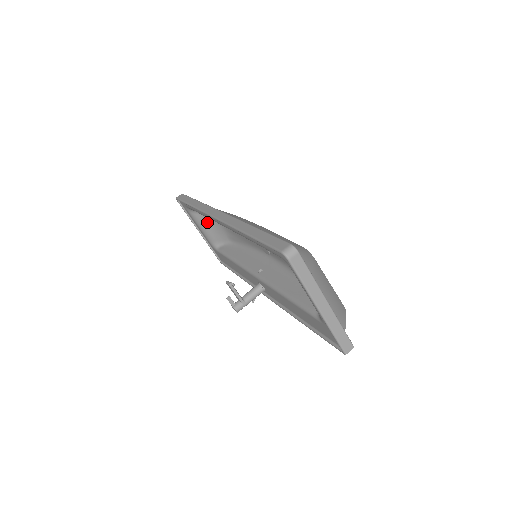
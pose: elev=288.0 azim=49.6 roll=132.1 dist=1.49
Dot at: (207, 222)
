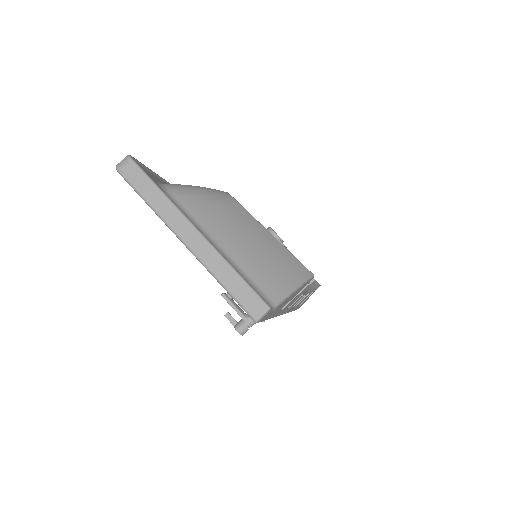
Dot at: occluded
